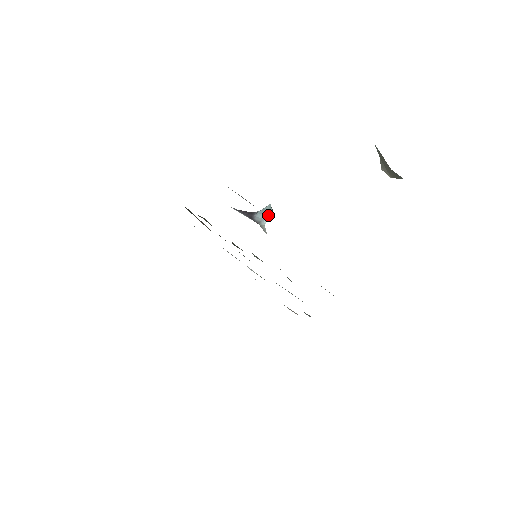
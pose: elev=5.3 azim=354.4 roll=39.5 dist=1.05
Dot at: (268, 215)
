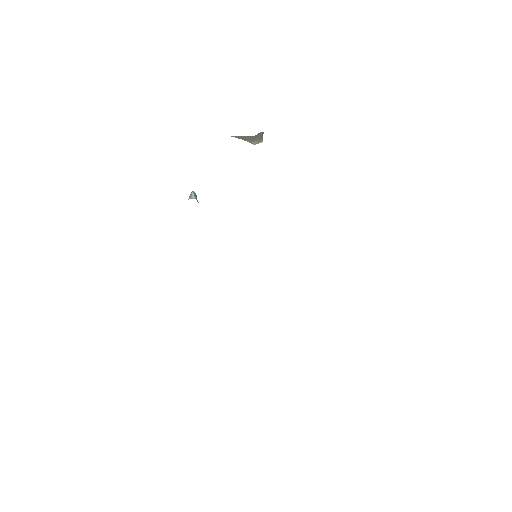
Dot at: (192, 194)
